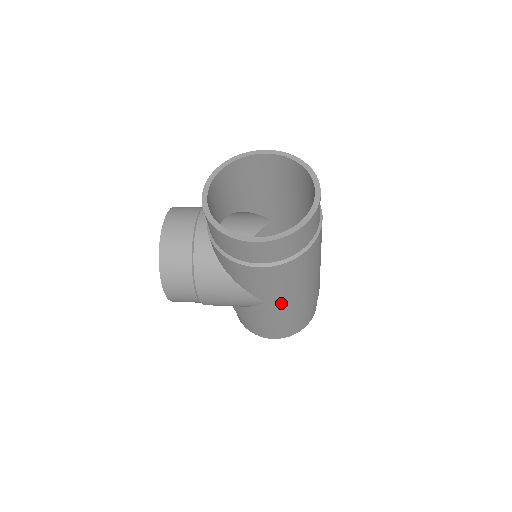
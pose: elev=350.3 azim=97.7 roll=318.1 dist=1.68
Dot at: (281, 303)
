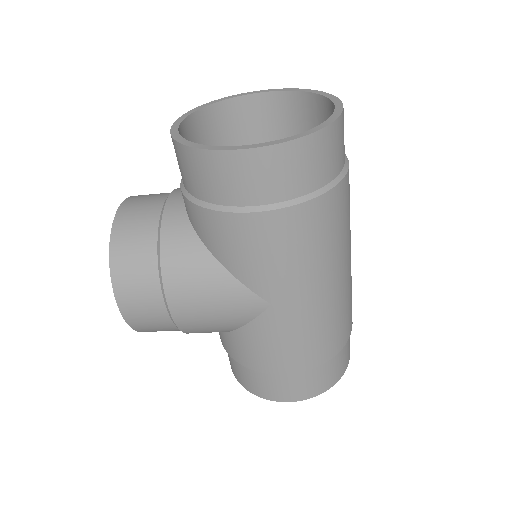
Dot at: (296, 308)
